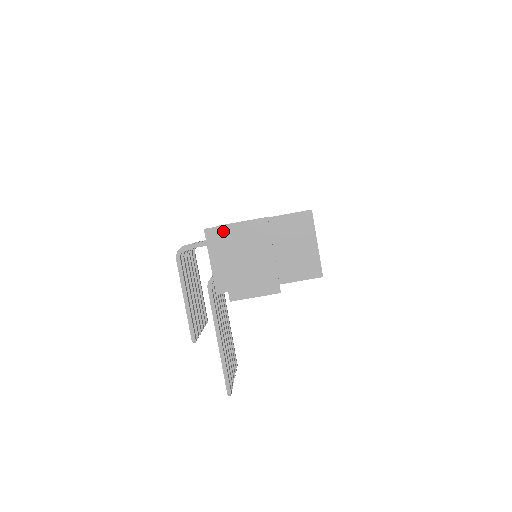
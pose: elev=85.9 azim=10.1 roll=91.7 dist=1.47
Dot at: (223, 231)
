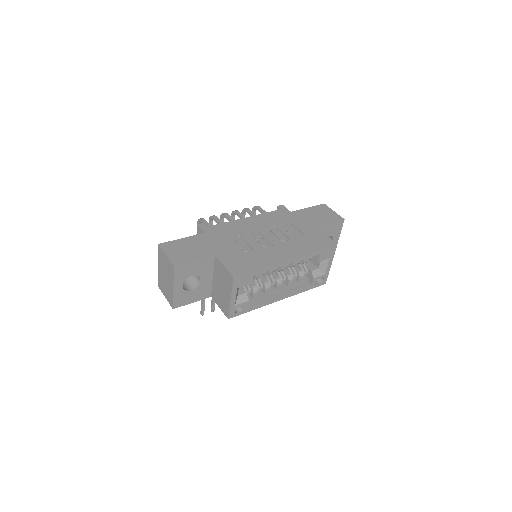
Dot at: (160, 250)
